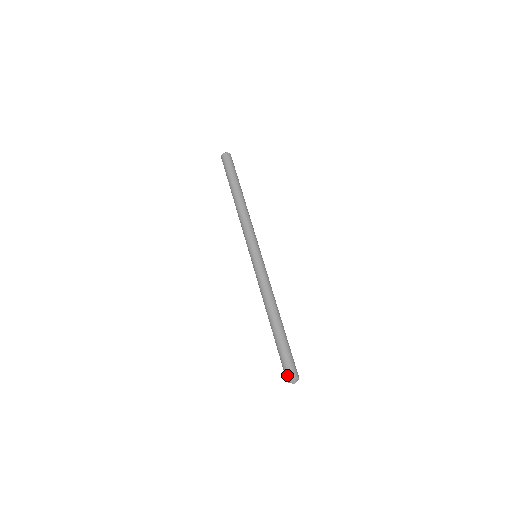
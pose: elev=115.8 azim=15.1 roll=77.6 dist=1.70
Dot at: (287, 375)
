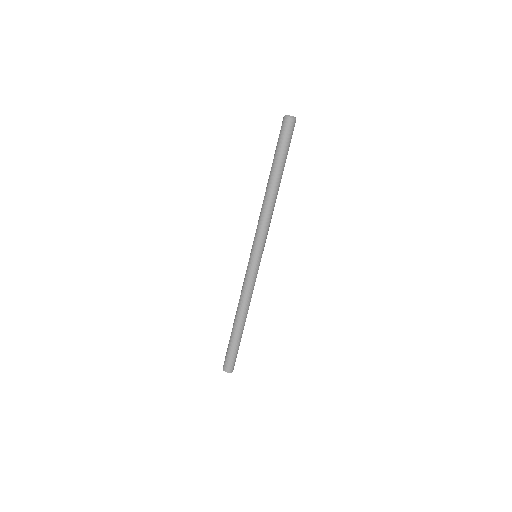
Dot at: (228, 368)
